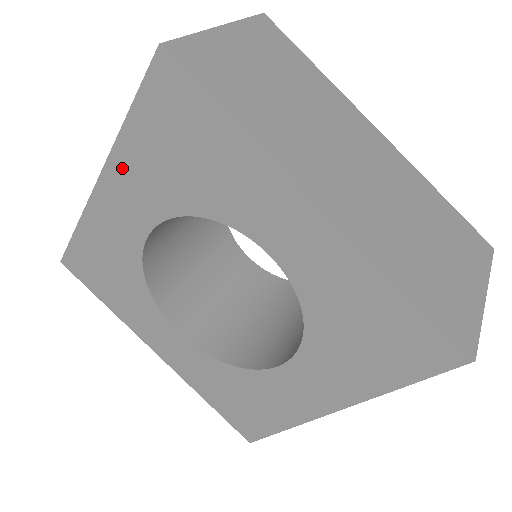
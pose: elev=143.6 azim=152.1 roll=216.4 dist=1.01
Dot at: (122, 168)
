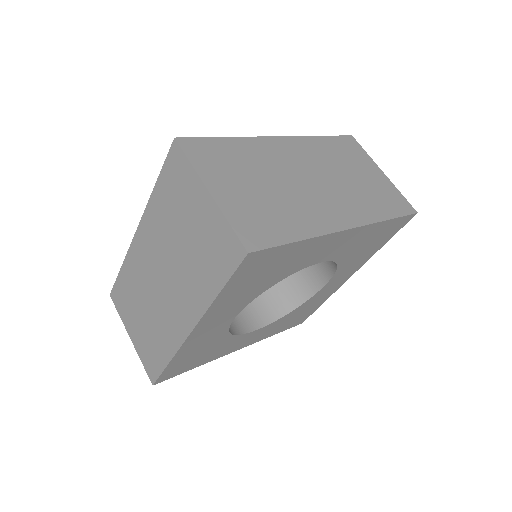
Dot at: (214, 313)
